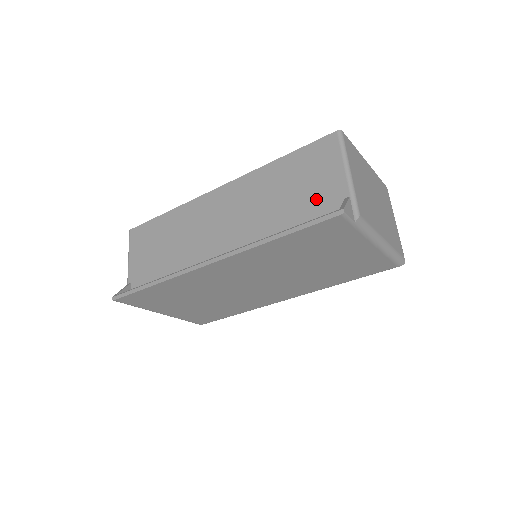
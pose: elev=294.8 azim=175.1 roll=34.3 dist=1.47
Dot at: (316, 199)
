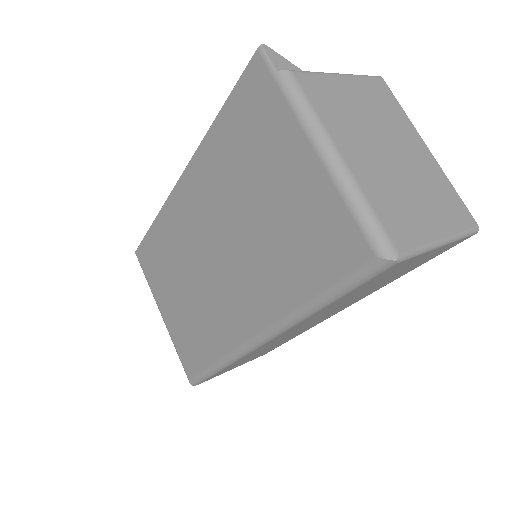
Dot at: occluded
